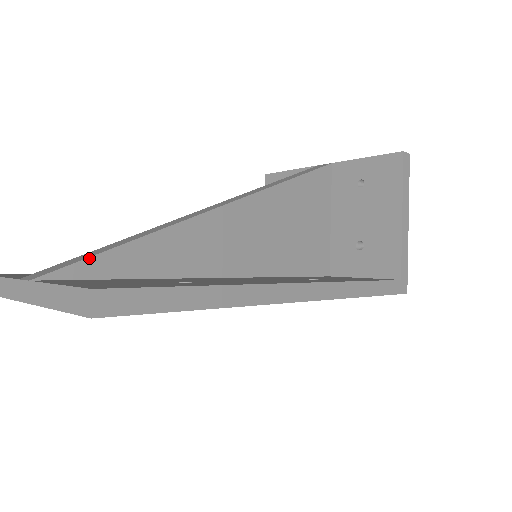
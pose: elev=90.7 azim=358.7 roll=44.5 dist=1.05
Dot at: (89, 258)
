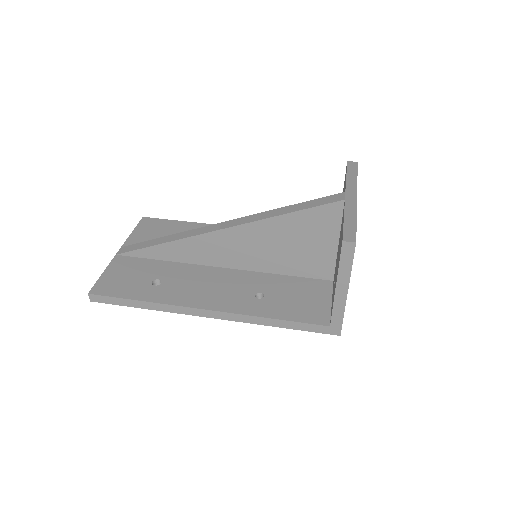
Dot at: (138, 250)
